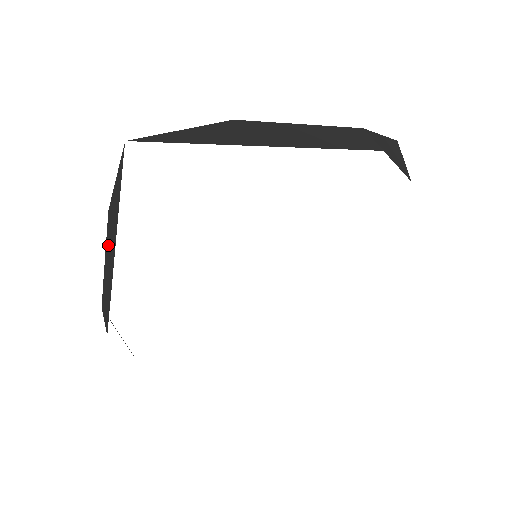
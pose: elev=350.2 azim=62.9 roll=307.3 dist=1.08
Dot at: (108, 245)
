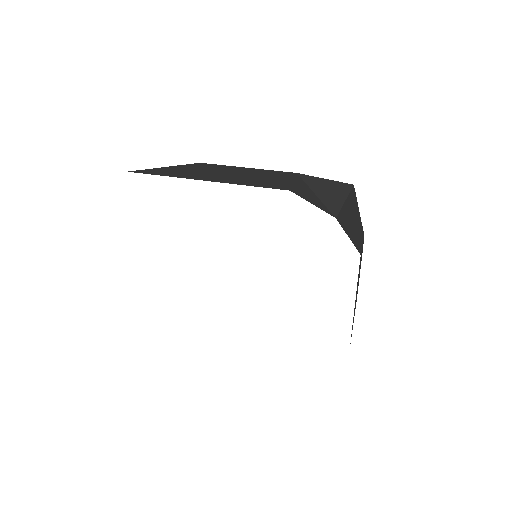
Dot at: occluded
